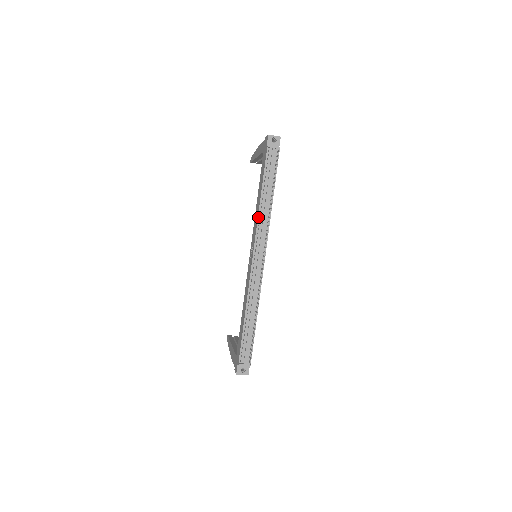
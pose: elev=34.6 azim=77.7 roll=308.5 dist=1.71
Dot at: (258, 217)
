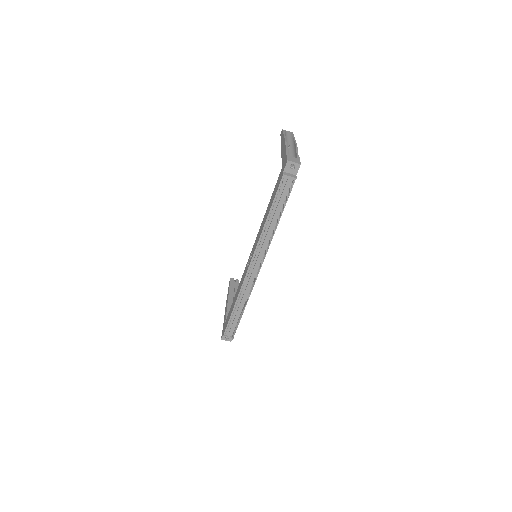
Dot at: (261, 235)
